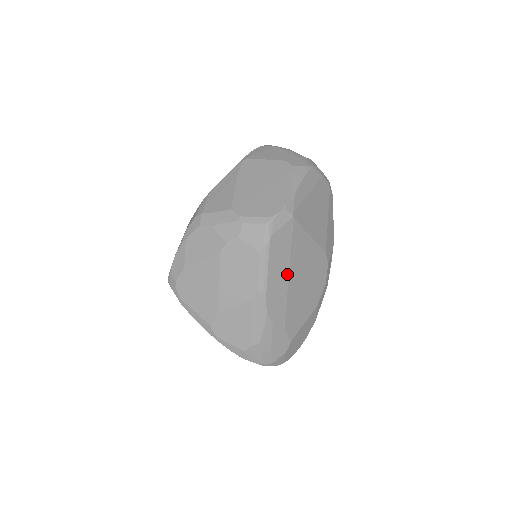
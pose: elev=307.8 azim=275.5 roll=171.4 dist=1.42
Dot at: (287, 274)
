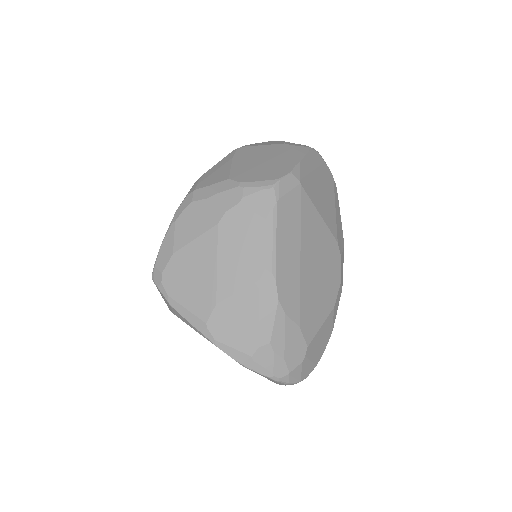
Dot at: (298, 253)
